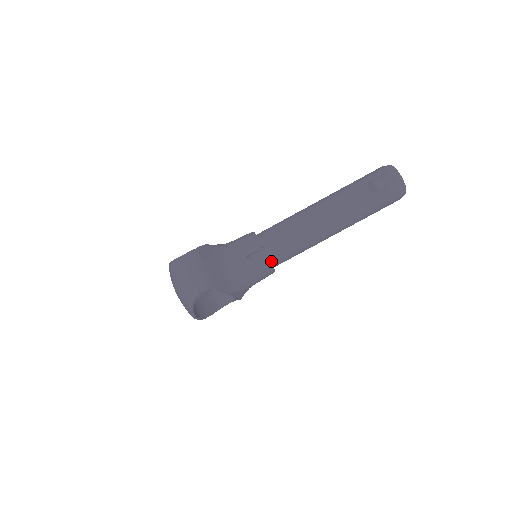
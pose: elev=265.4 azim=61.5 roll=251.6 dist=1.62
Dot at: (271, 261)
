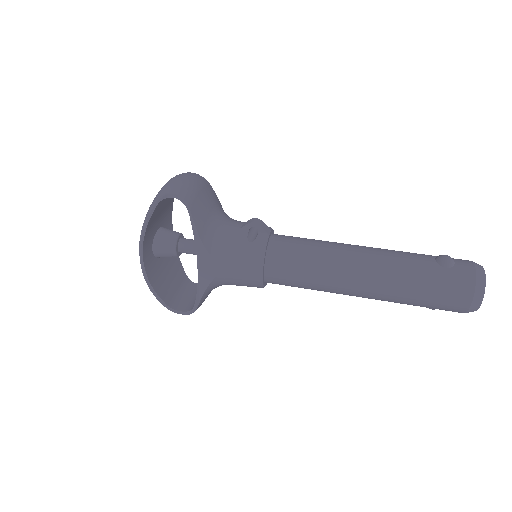
Dot at: (267, 255)
